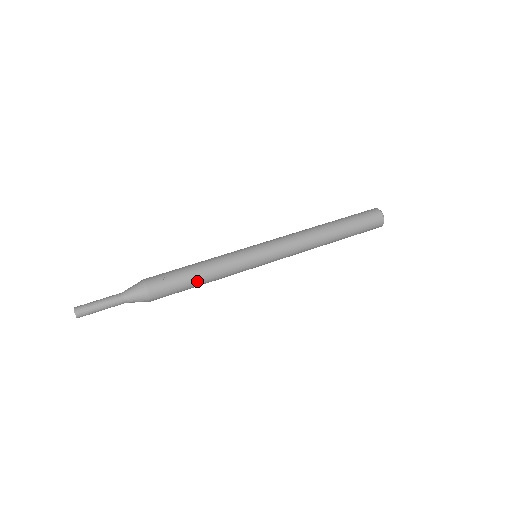
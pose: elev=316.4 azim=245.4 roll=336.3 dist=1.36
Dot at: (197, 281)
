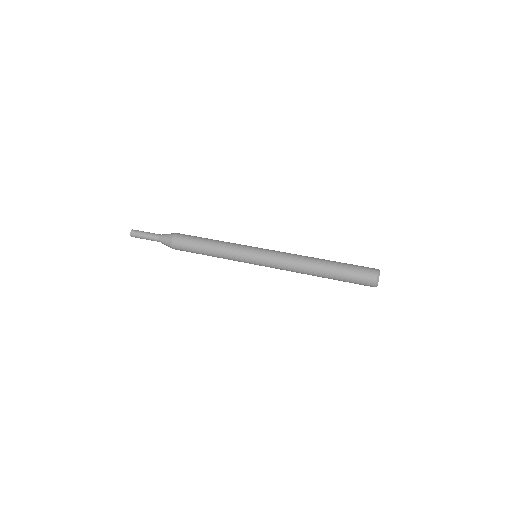
Dot at: (205, 244)
